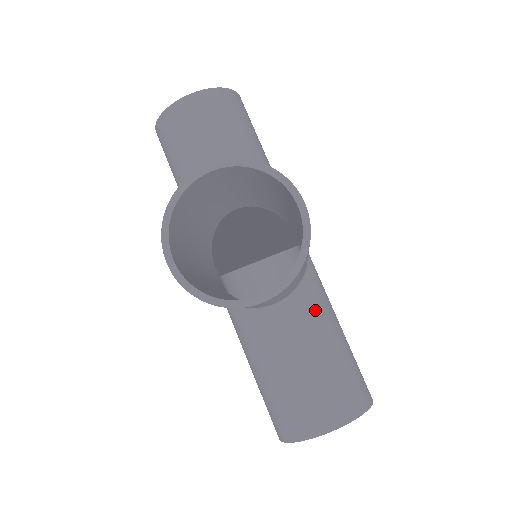
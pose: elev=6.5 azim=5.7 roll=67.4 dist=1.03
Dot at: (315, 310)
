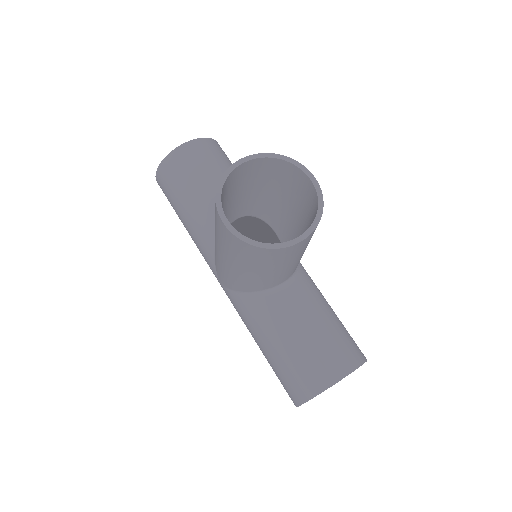
Dot at: (311, 288)
